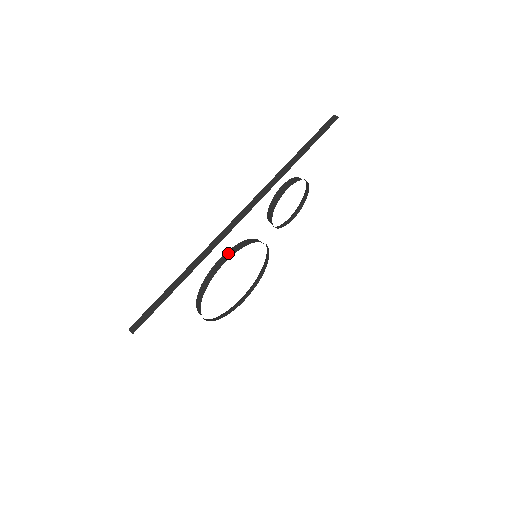
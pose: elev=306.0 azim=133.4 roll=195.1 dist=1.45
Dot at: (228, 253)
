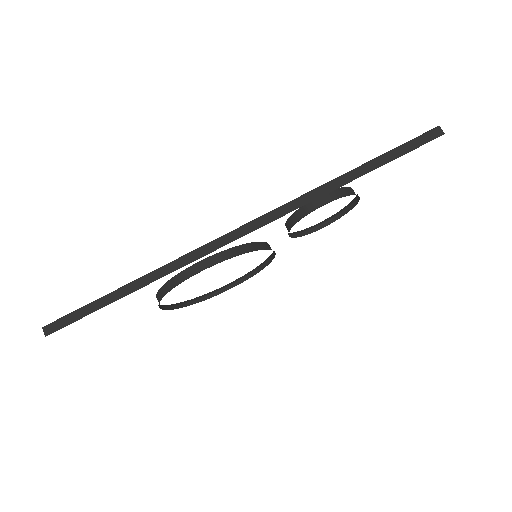
Dot at: (213, 258)
